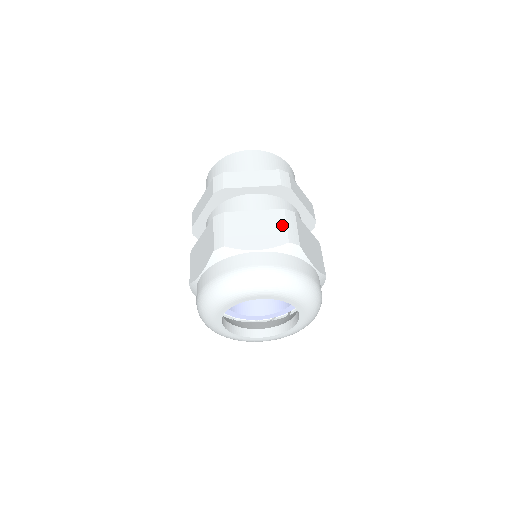
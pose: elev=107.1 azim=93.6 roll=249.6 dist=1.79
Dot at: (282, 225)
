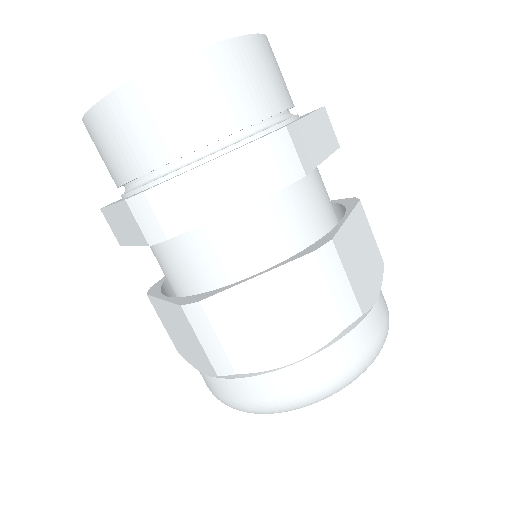
Dot at: (322, 294)
